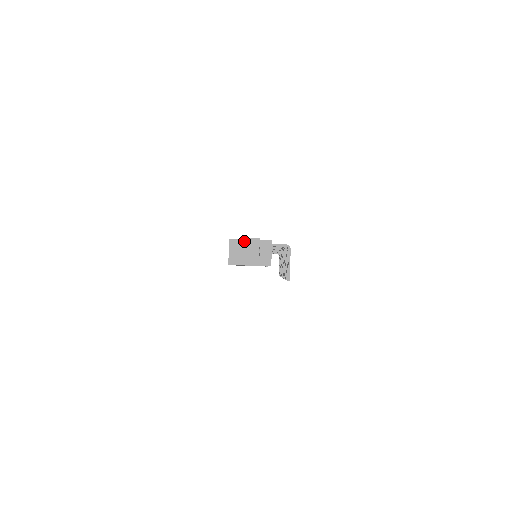
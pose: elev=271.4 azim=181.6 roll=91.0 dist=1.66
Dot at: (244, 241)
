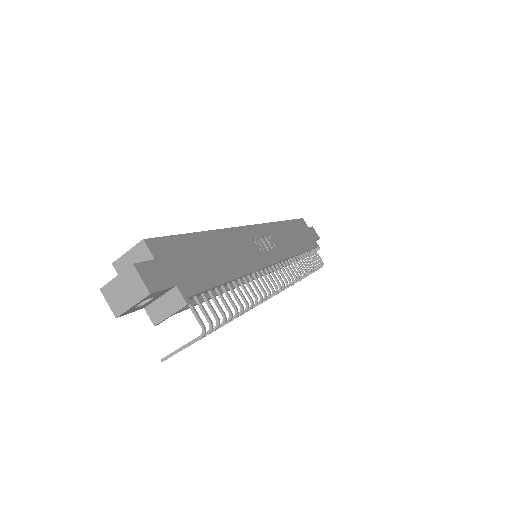
Dot at: (132, 272)
